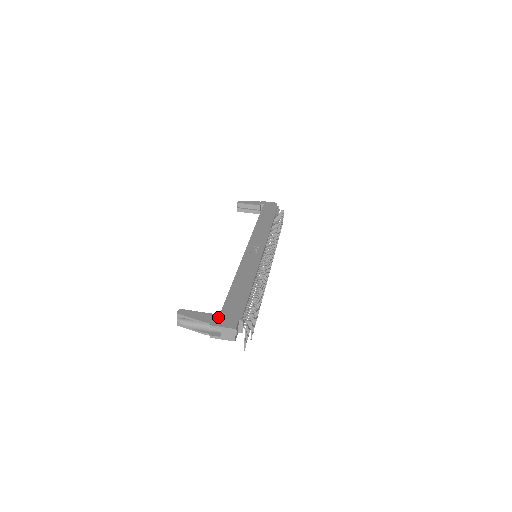
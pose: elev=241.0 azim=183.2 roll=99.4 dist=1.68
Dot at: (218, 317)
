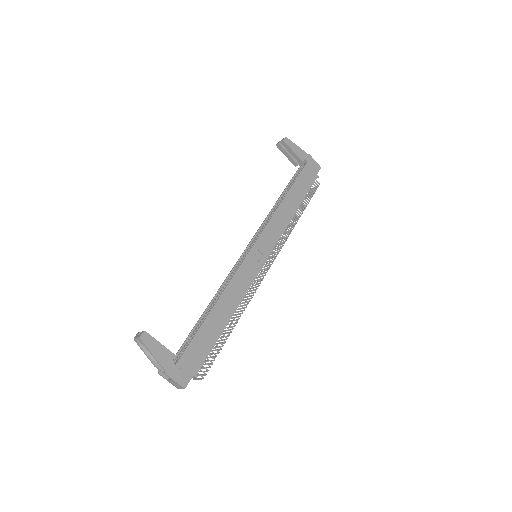
Dot at: (177, 362)
